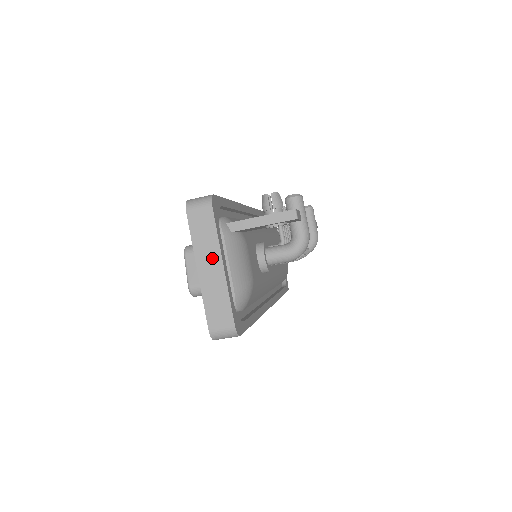
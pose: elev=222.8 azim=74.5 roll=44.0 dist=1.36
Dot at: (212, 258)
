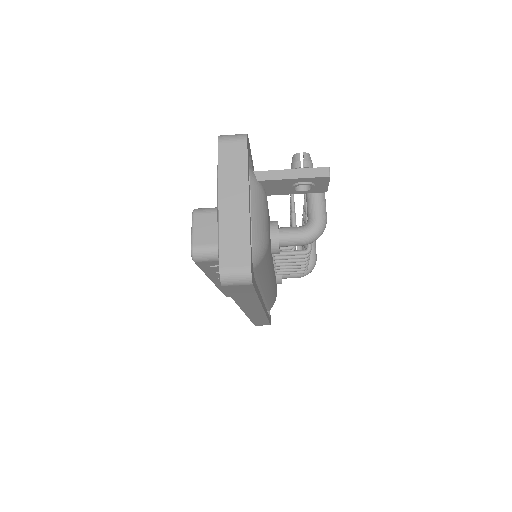
Dot at: (238, 192)
